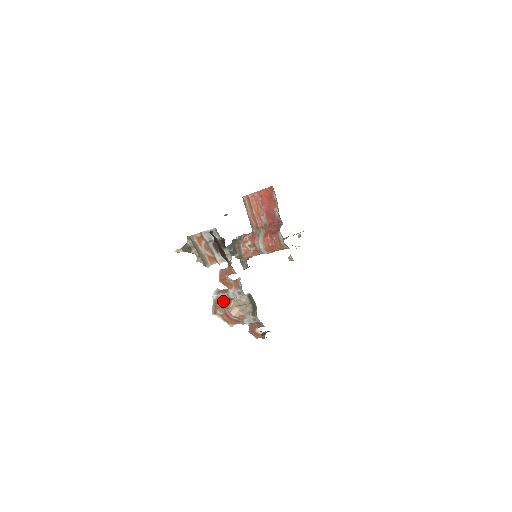
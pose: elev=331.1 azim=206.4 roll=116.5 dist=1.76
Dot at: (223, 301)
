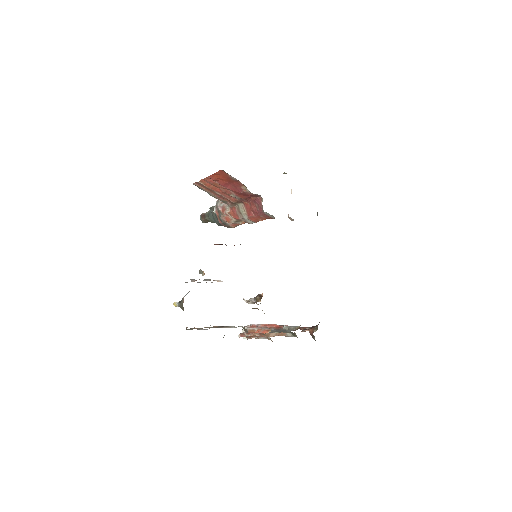
Dot at: occluded
